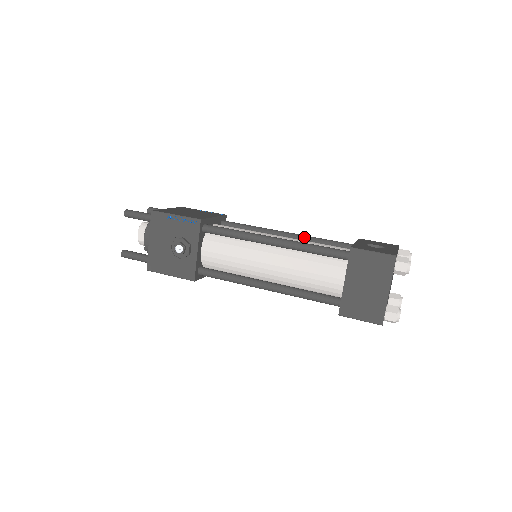
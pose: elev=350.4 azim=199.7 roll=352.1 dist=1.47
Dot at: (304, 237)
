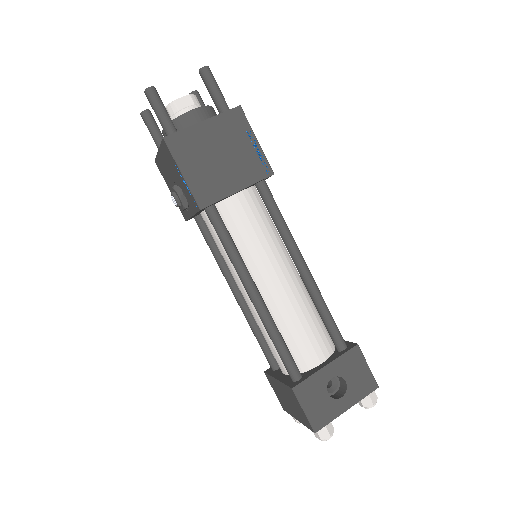
Dot at: (311, 291)
